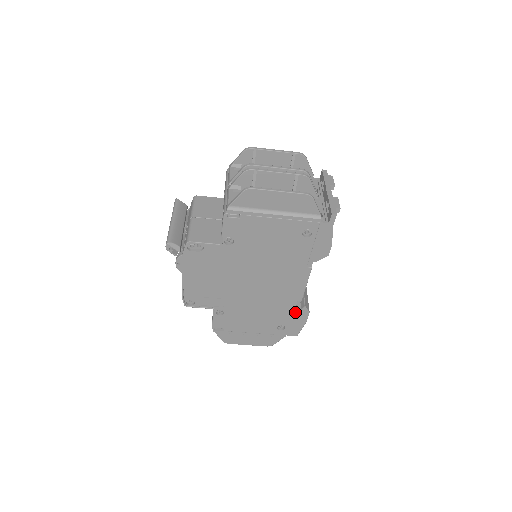
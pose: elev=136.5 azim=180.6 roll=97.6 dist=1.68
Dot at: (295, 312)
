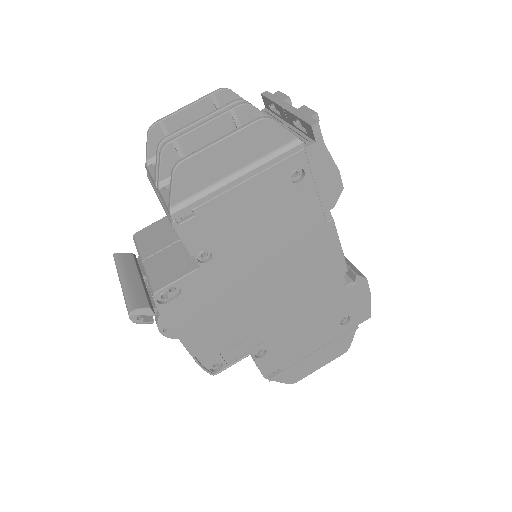
Dot at: (349, 290)
